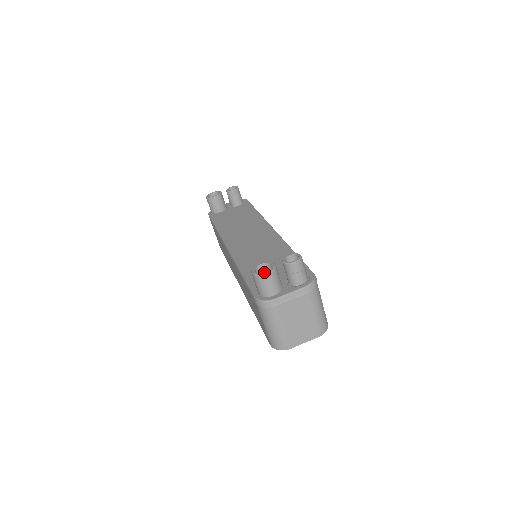
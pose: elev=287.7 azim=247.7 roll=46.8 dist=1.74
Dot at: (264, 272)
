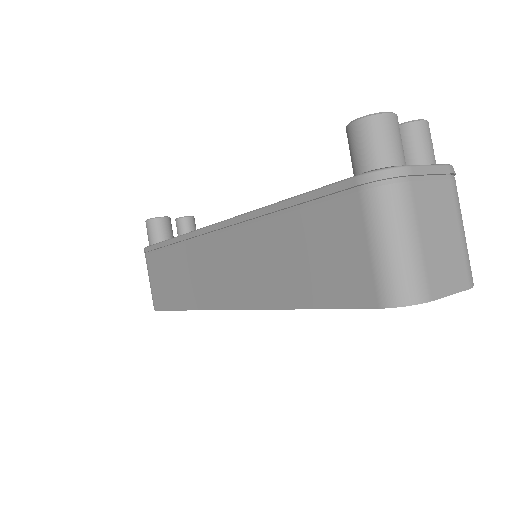
Dot at: (383, 113)
